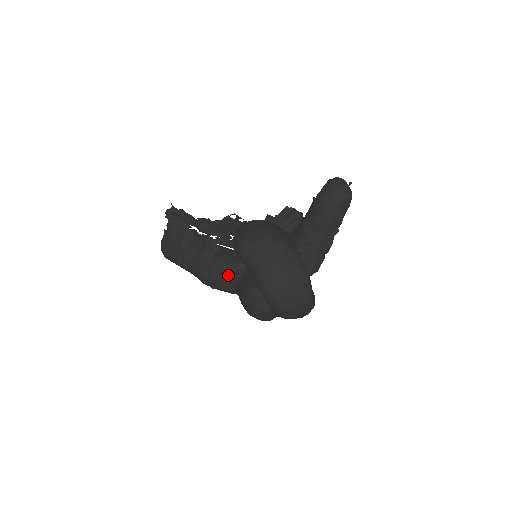
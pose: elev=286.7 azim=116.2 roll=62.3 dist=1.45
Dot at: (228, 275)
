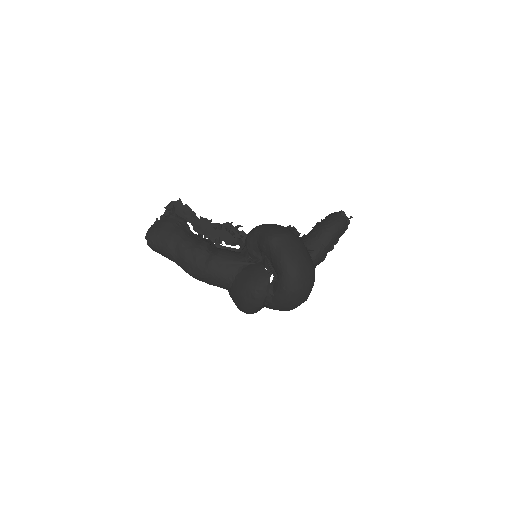
Dot at: (230, 264)
